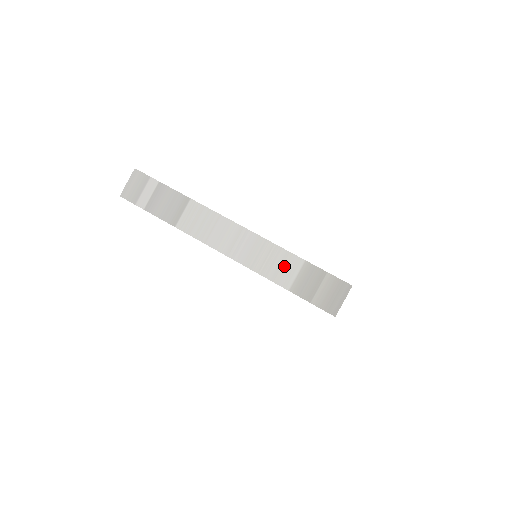
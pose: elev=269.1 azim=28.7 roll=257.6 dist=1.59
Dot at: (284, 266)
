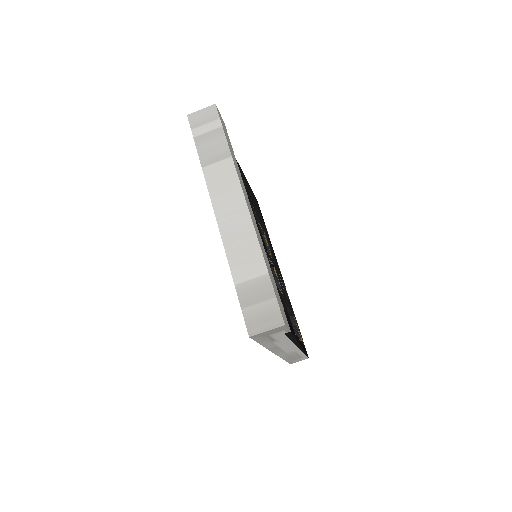
Dot at: (249, 263)
